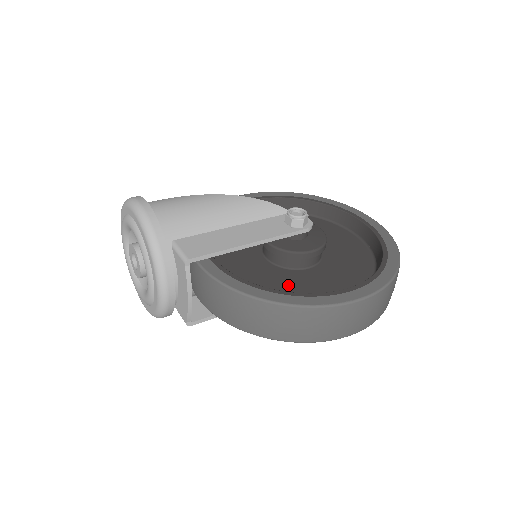
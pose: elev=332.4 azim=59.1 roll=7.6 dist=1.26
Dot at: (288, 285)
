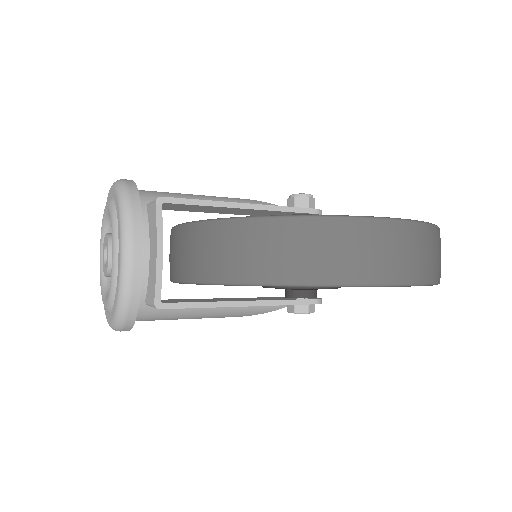
Dot at: occluded
